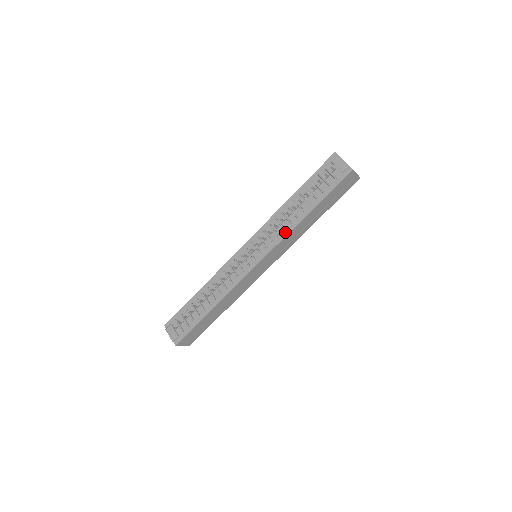
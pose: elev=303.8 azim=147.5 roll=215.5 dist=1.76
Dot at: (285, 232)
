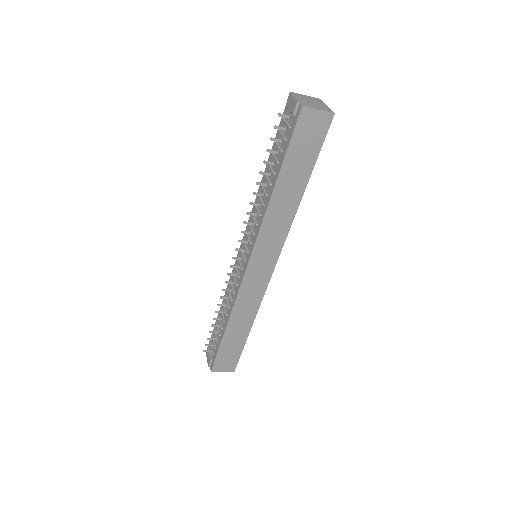
Dot at: (261, 219)
